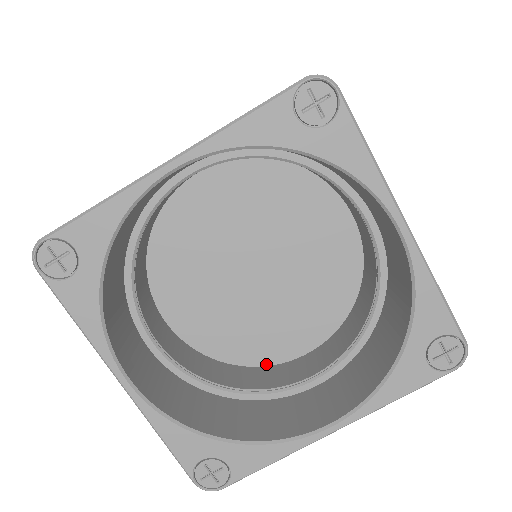
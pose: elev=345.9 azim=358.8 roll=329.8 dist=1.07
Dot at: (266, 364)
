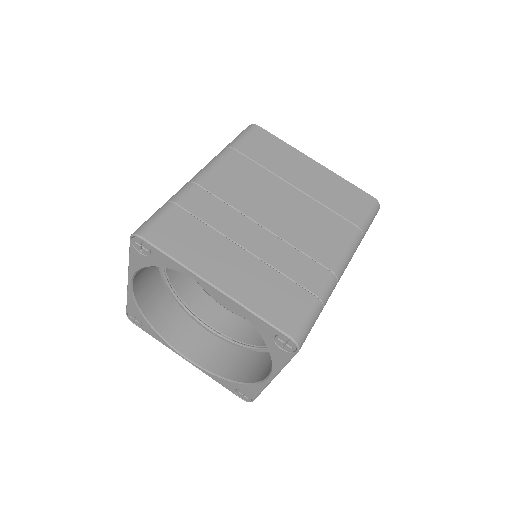
Dot at: occluded
